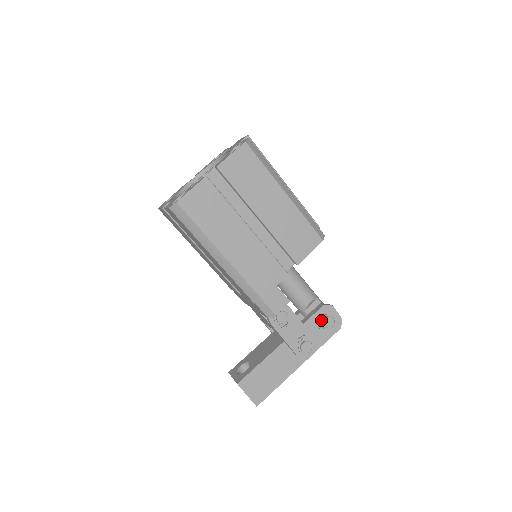
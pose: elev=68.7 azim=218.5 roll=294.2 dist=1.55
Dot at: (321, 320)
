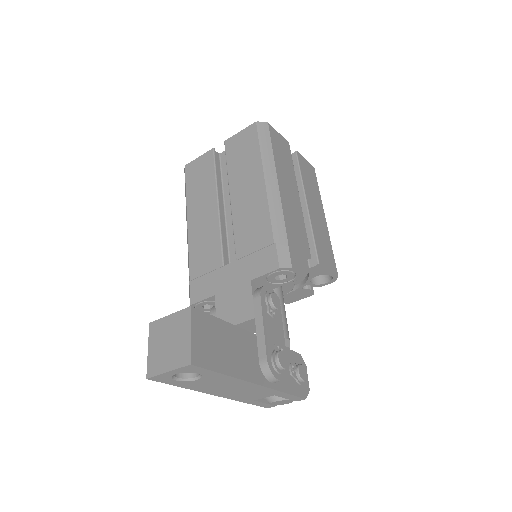
Dot at: (294, 363)
